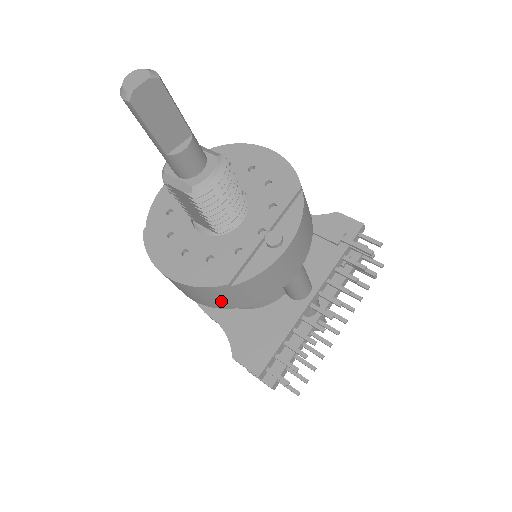
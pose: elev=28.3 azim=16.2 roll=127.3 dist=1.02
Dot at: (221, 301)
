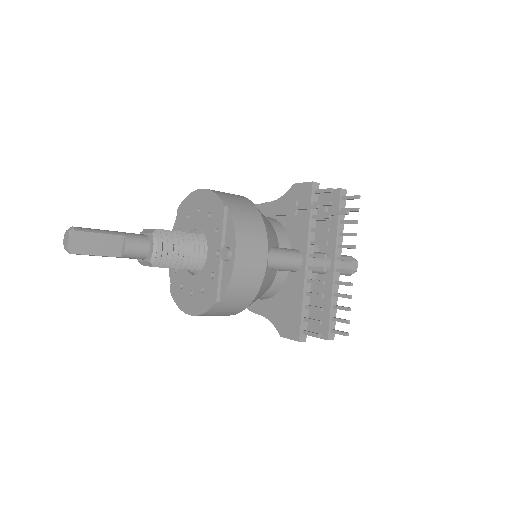
Dot at: (231, 310)
